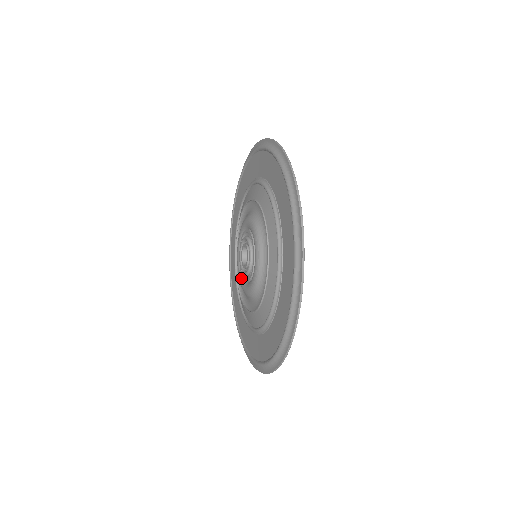
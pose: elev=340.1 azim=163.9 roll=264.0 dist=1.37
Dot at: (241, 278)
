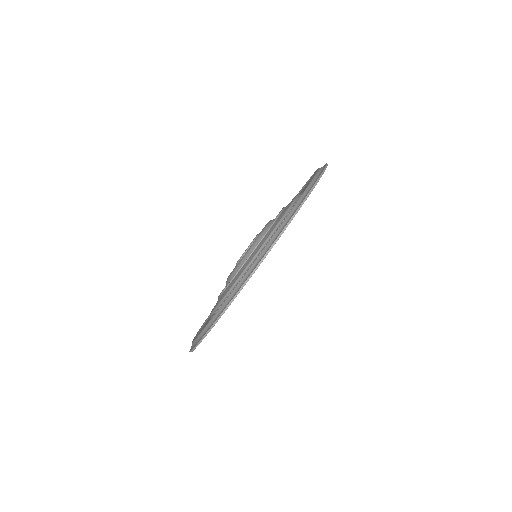
Dot at: occluded
